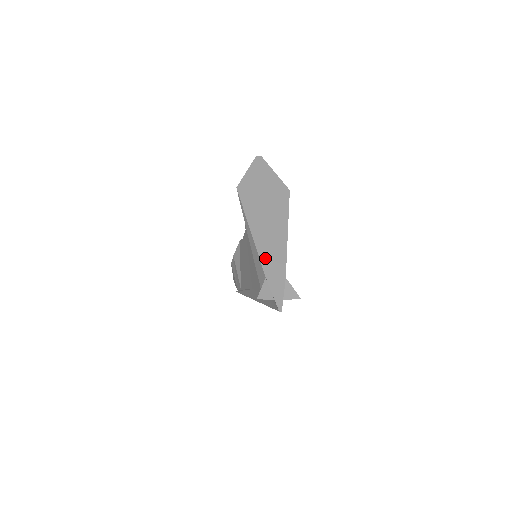
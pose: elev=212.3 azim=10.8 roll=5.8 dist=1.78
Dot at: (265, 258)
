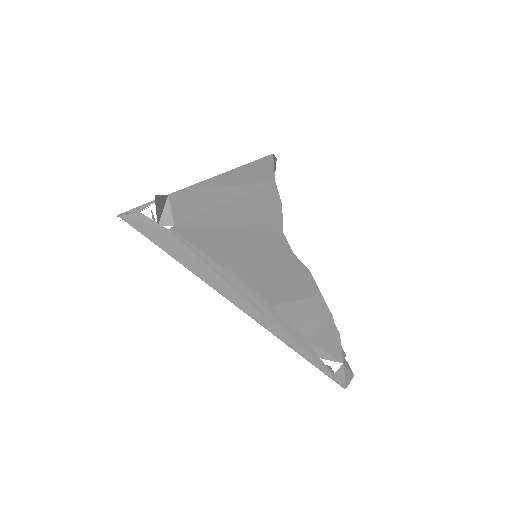
Dot at: occluded
